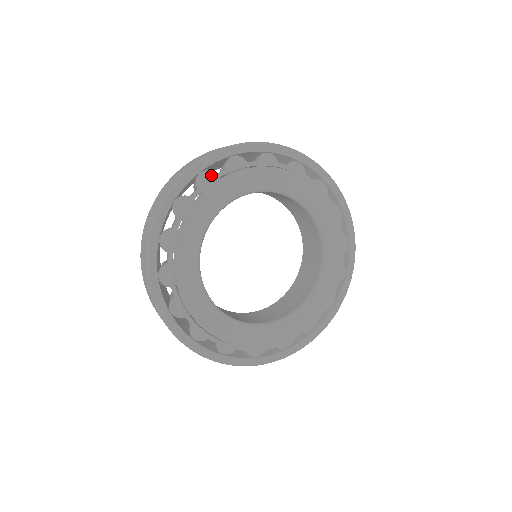
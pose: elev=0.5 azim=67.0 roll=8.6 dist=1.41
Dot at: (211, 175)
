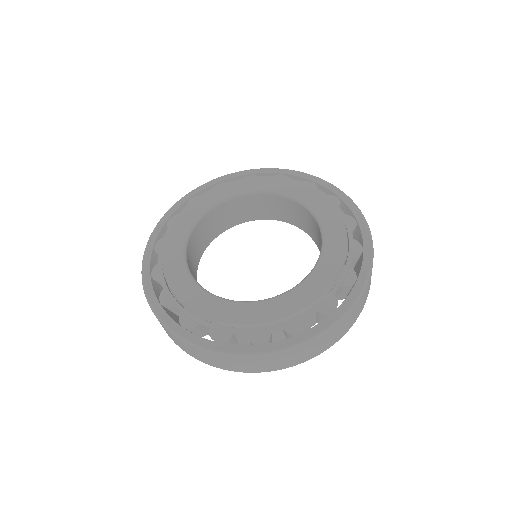
Dot at: occluded
